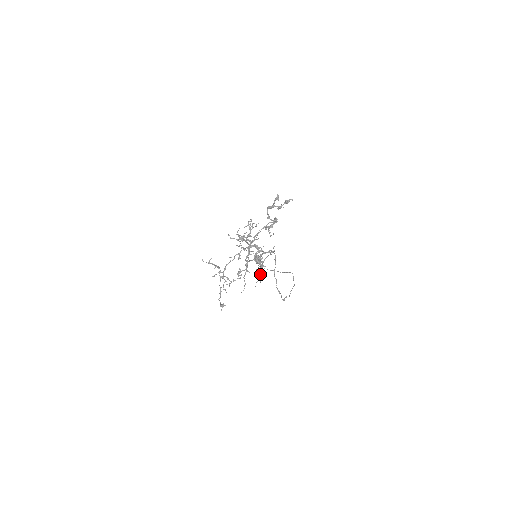
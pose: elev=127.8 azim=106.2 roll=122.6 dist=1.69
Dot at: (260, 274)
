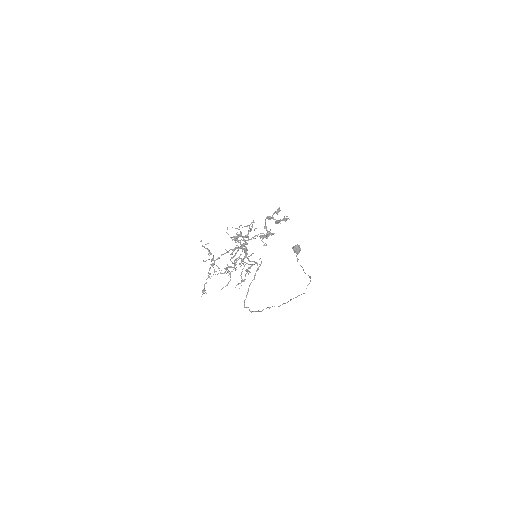
Dot at: occluded
